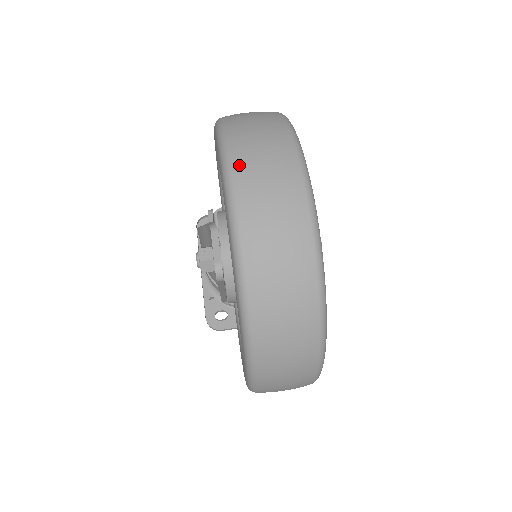
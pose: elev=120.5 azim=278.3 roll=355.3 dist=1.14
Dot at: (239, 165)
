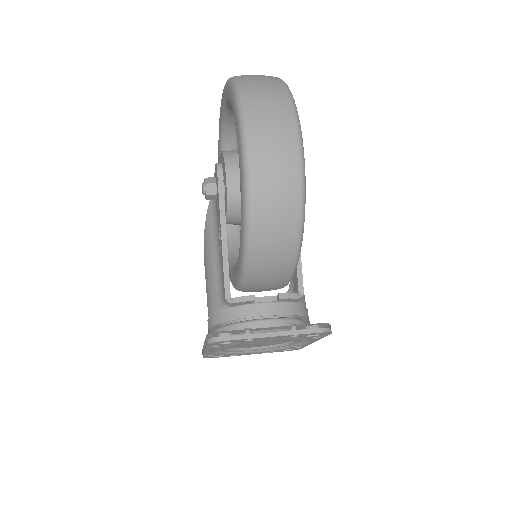
Dot at: occluded
